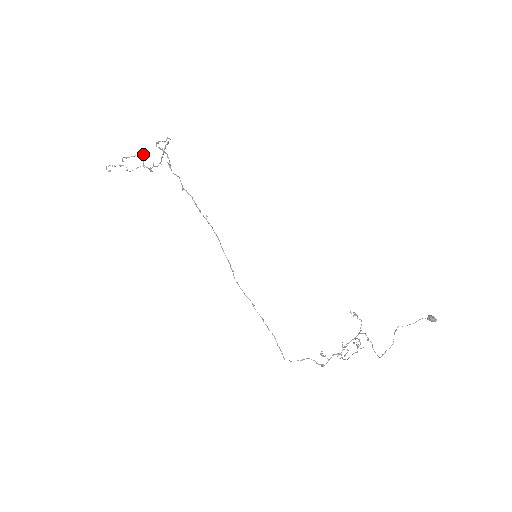
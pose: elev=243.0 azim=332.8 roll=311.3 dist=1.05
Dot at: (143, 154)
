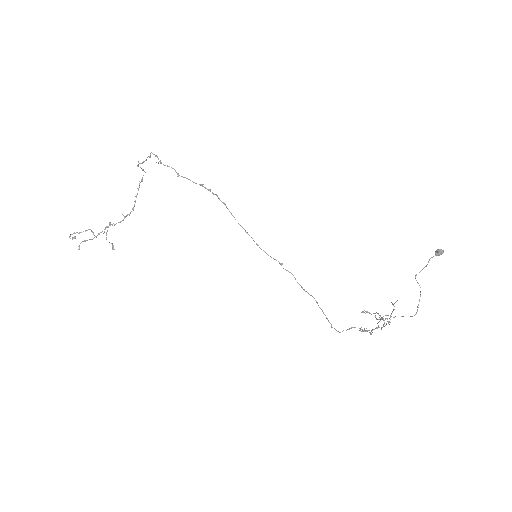
Dot at: occluded
